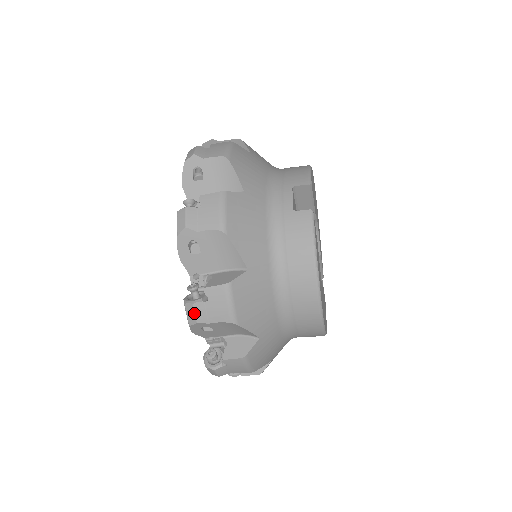
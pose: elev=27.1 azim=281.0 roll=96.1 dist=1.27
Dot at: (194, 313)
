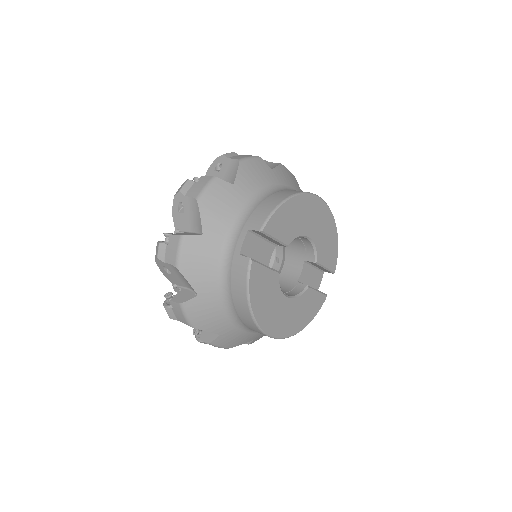
Dot at: (167, 313)
